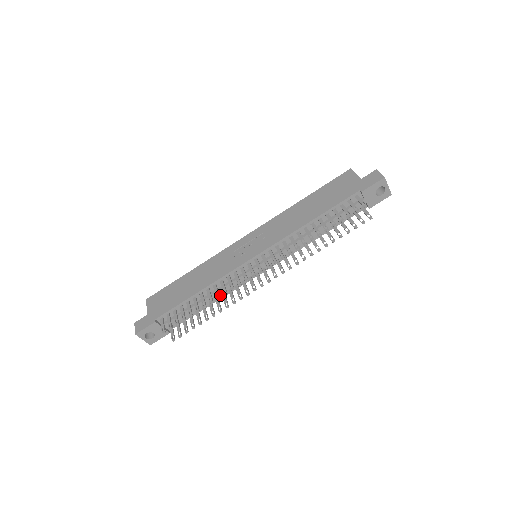
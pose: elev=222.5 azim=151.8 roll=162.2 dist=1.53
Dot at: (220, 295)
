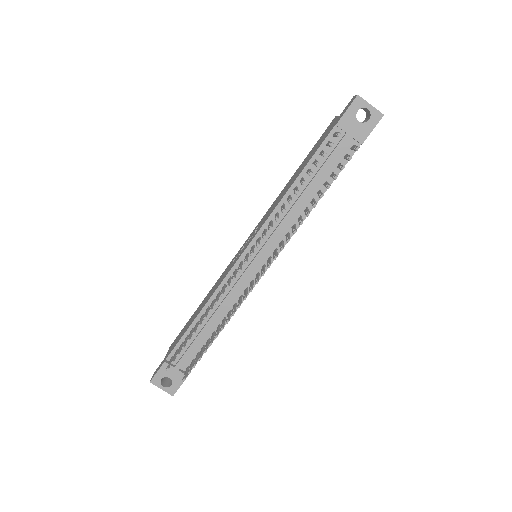
Dot at: (227, 314)
